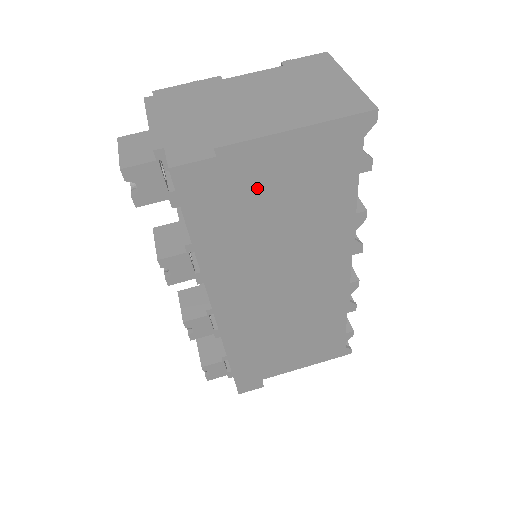
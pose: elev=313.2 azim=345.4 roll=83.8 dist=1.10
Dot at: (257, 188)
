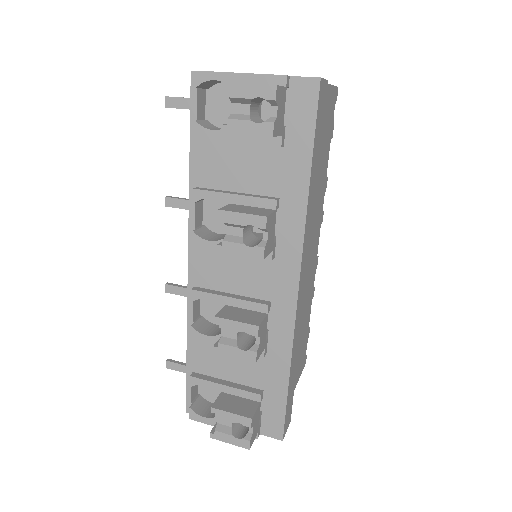
Dot at: occluded
